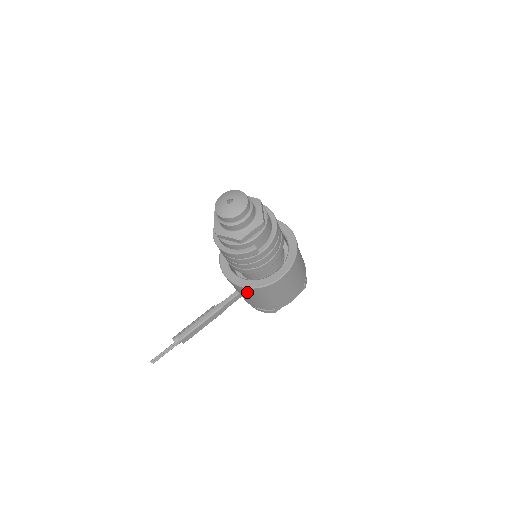
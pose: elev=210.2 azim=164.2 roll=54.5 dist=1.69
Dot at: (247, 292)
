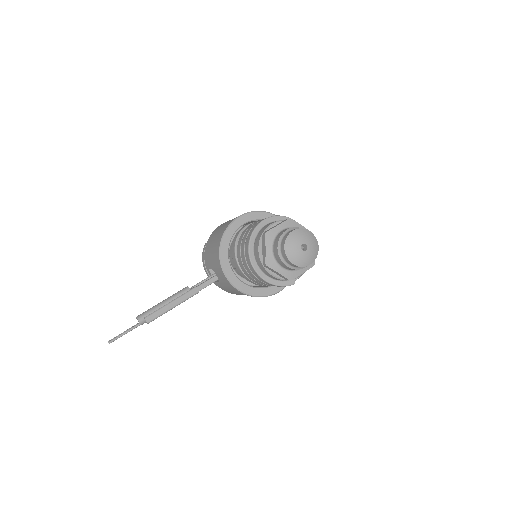
Dot at: (238, 292)
